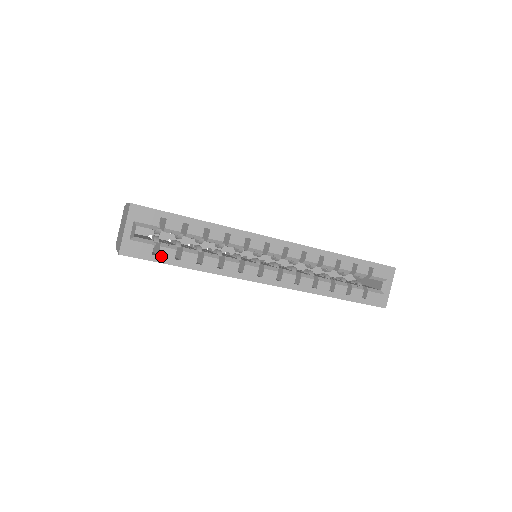
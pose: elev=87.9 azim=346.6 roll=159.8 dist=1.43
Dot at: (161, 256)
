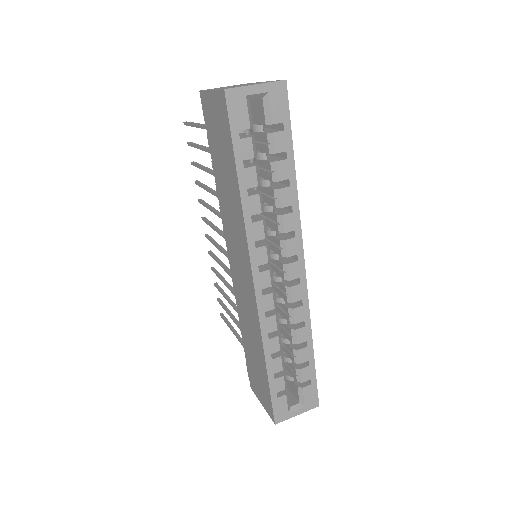
Dot at: (241, 143)
